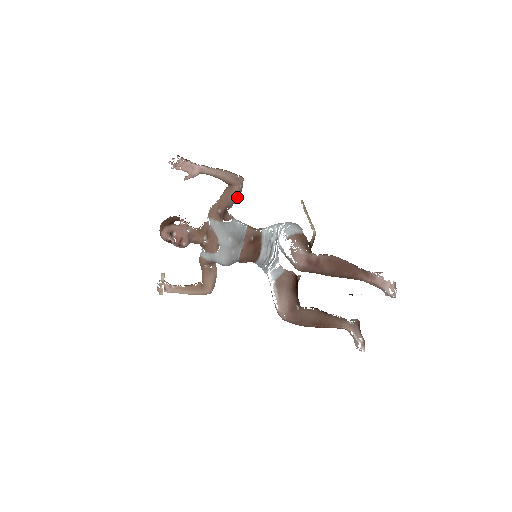
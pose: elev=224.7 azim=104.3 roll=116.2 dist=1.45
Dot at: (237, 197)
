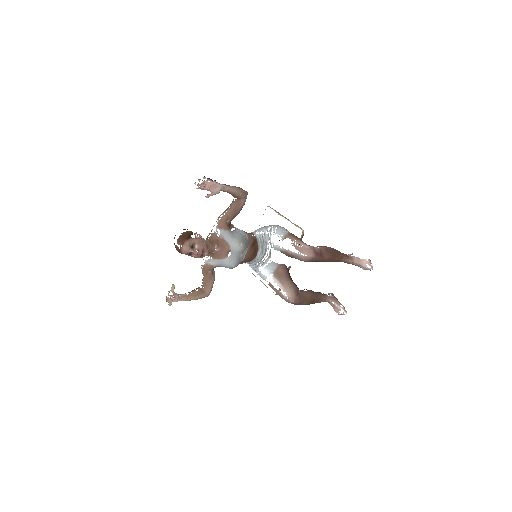
Dot at: (241, 208)
